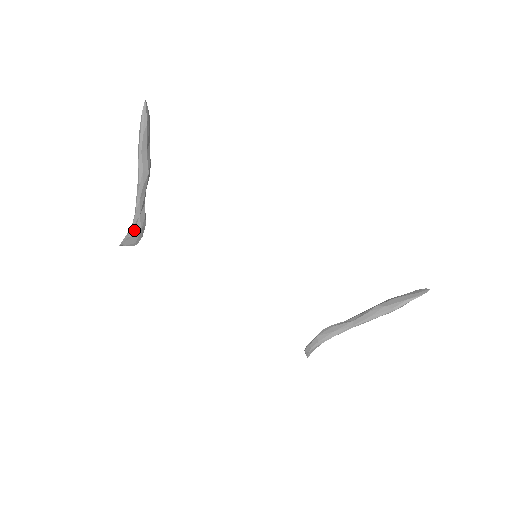
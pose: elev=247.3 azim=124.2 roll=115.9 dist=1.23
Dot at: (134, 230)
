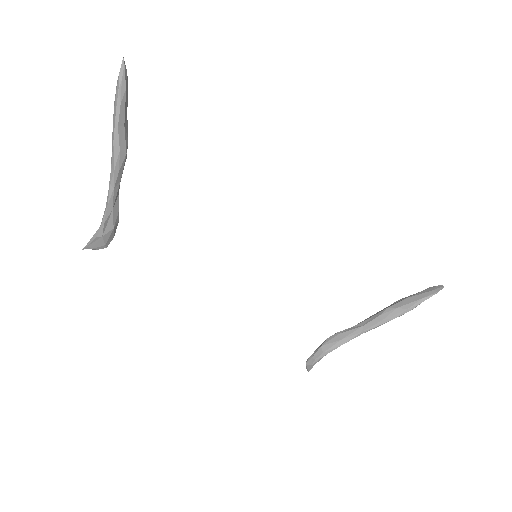
Dot at: (104, 228)
